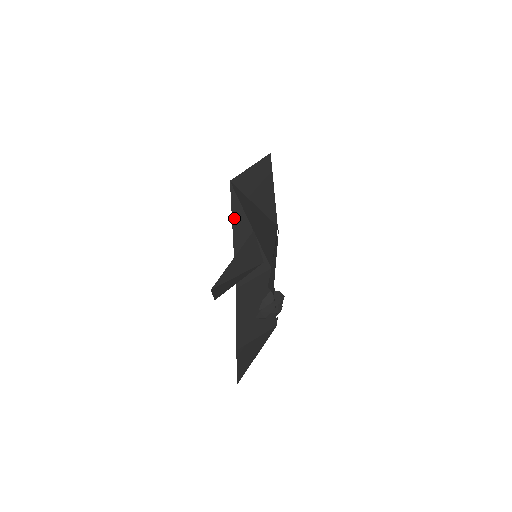
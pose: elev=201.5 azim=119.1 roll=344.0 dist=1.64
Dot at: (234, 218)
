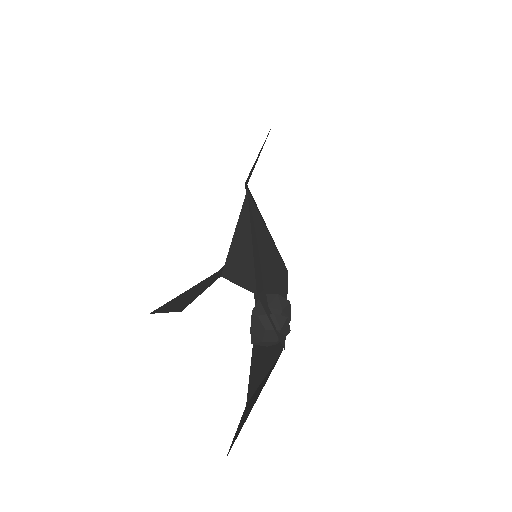
Dot at: occluded
